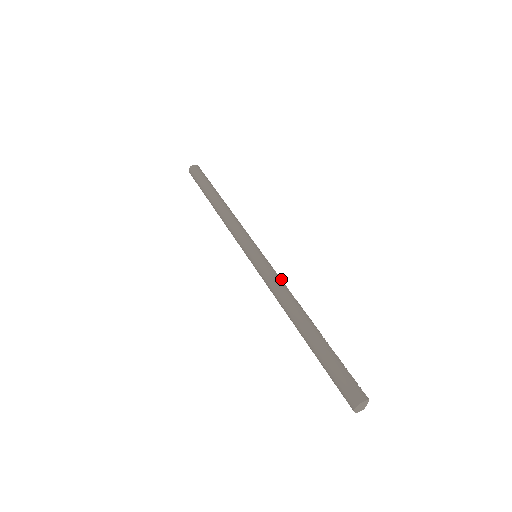
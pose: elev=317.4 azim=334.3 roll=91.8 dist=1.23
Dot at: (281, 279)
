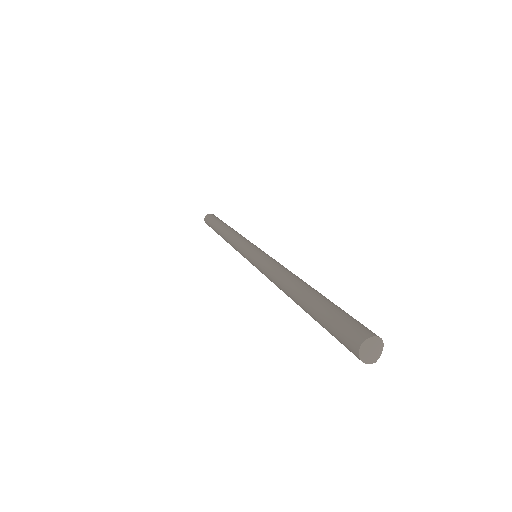
Dot at: occluded
